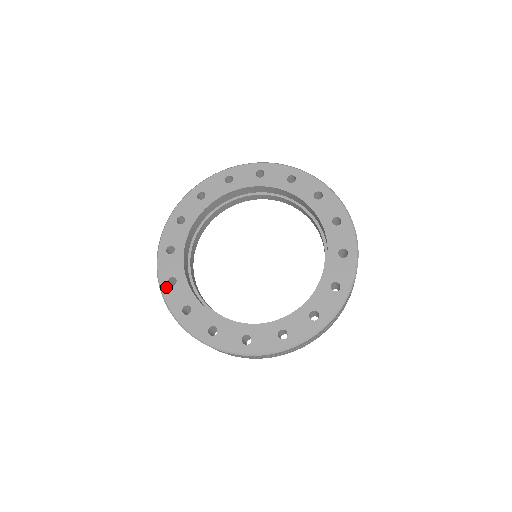
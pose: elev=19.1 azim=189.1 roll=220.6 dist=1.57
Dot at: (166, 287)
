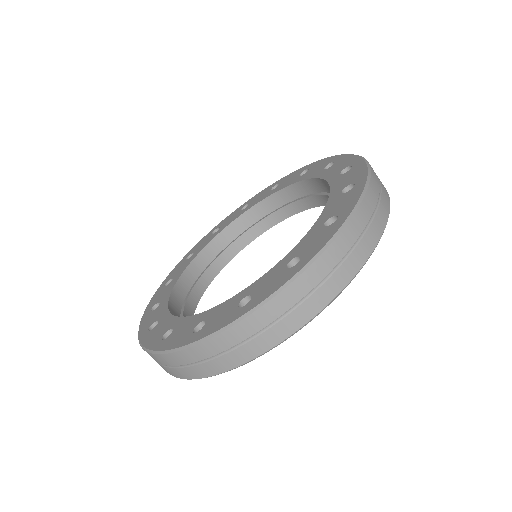
Dot at: (161, 288)
